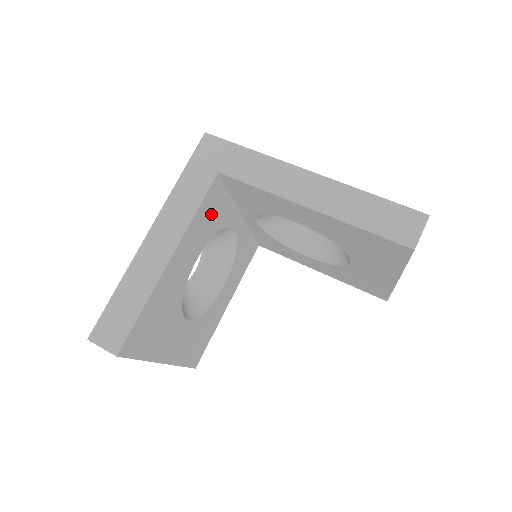
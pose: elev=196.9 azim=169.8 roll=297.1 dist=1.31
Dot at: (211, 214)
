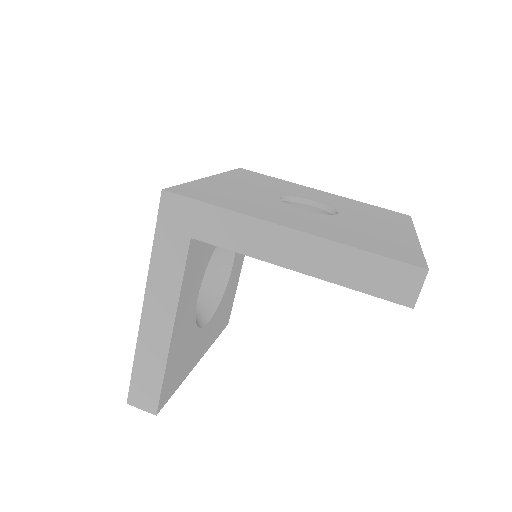
Dot at: (198, 262)
